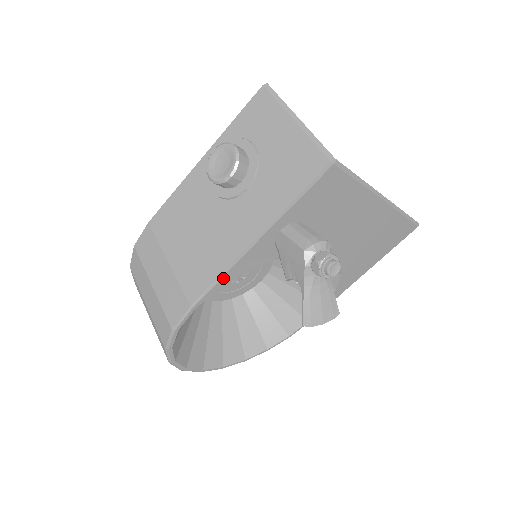
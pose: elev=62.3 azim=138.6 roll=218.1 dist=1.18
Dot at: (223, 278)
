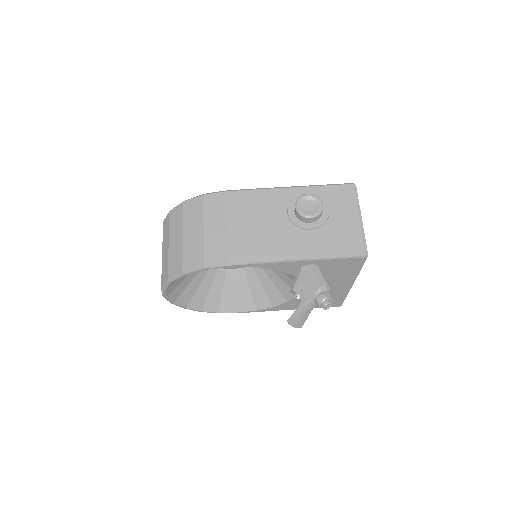
Dot at: (262, 264)
